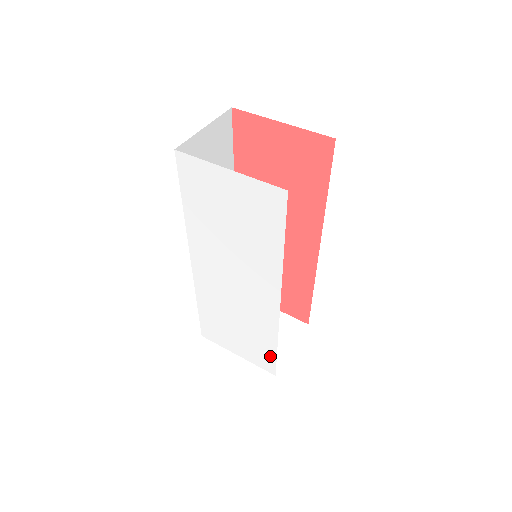
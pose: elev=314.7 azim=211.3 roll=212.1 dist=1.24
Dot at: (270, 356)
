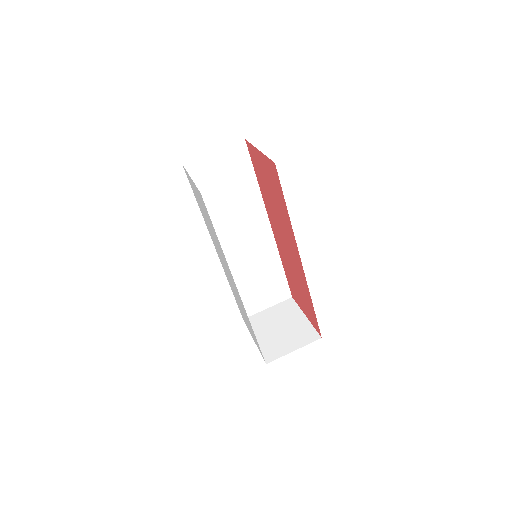
Dot at: (257, 342)
